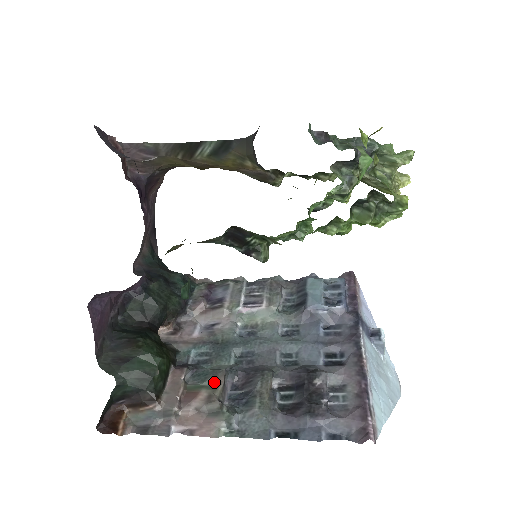
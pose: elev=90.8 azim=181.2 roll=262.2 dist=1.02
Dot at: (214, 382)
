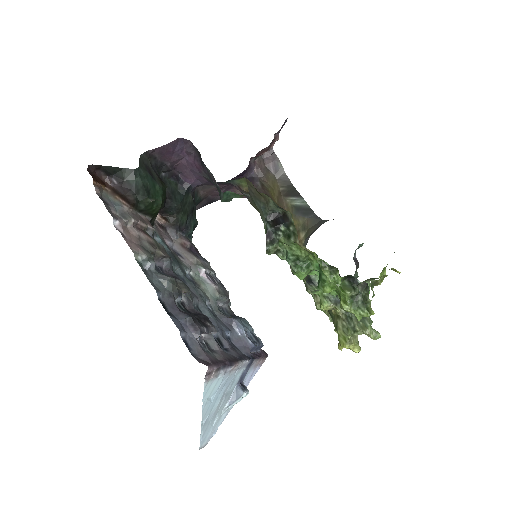
Dot at: (162, 248)
